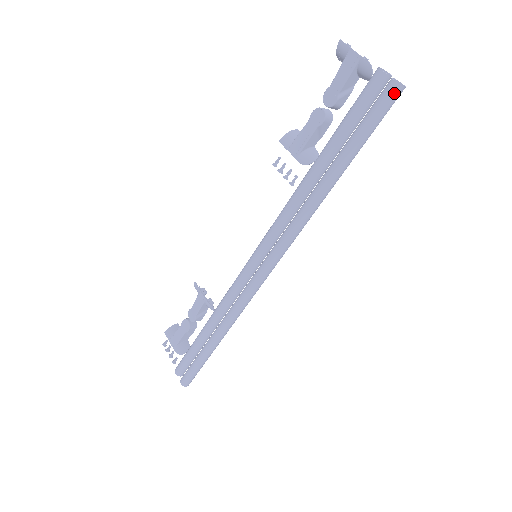
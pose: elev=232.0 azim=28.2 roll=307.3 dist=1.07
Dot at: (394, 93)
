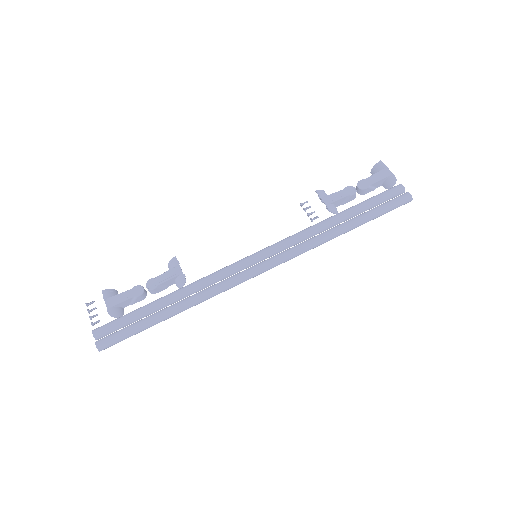
Dot at: (407, 199)
